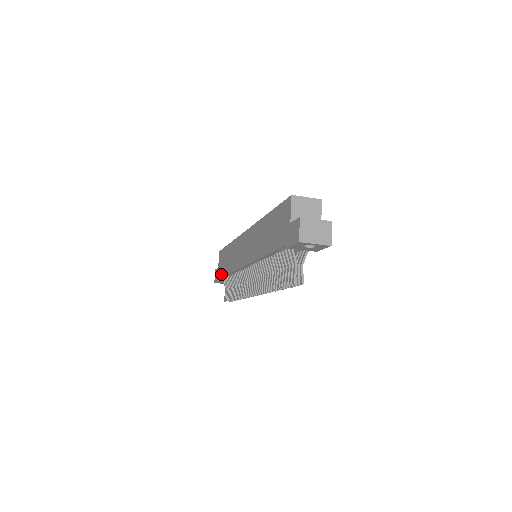
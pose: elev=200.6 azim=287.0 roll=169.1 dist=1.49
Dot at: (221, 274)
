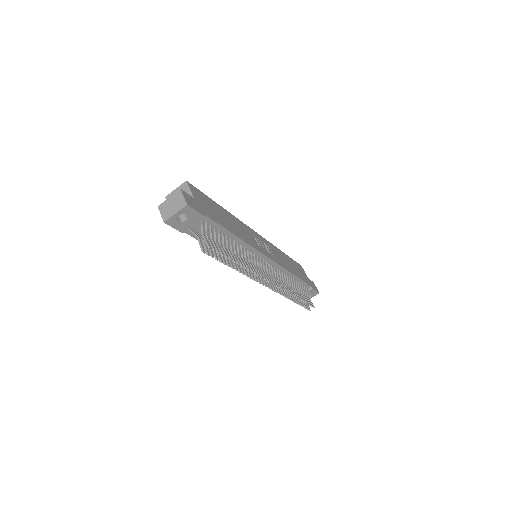
Dot at: occluded
